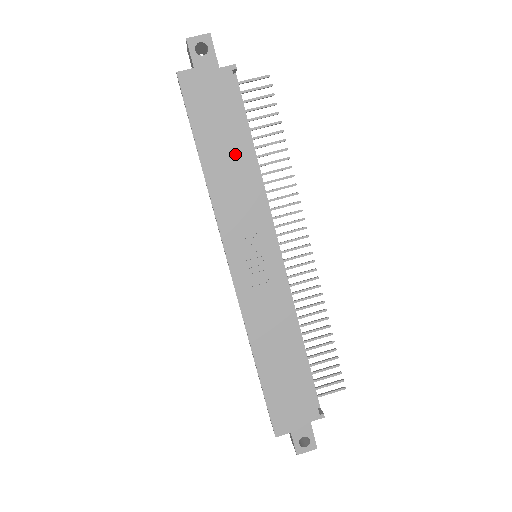
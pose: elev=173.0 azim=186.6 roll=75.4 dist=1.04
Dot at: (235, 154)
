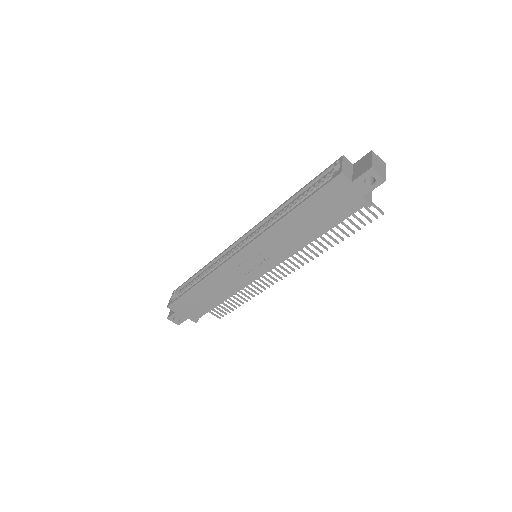
Dot at: (309, 230)
